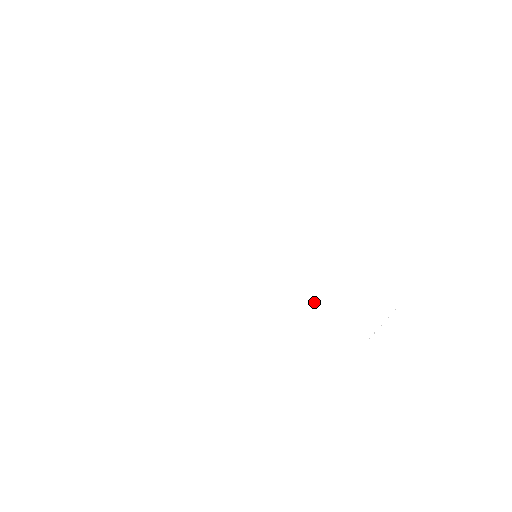
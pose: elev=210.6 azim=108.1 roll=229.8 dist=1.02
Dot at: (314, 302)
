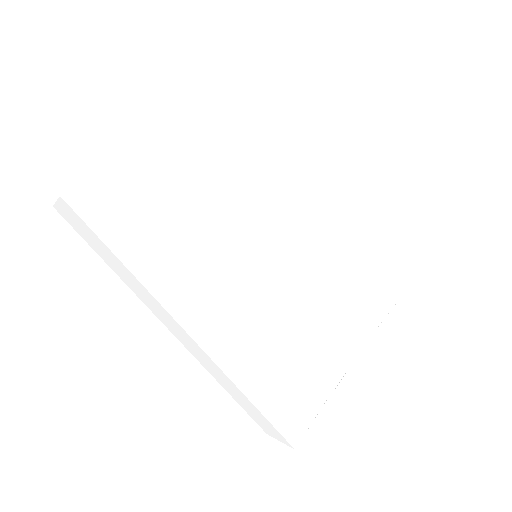
Dot at: (293, 321)
